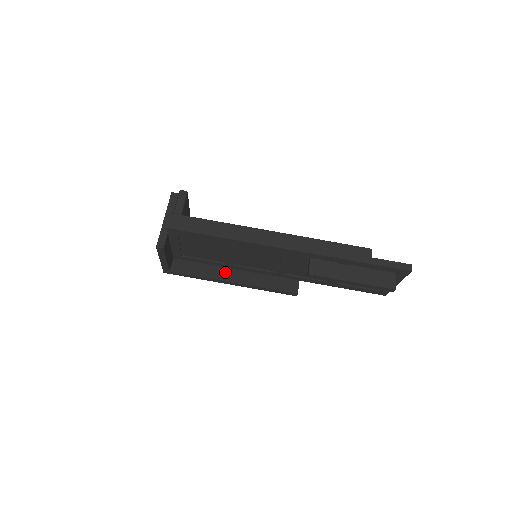
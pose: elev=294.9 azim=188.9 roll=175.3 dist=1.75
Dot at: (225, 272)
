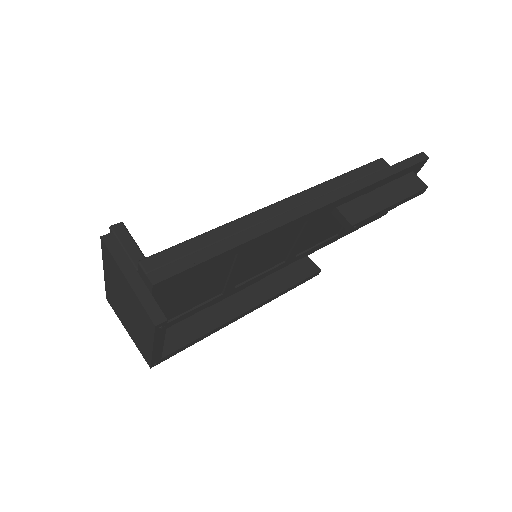
Dot at: (227, 305)
